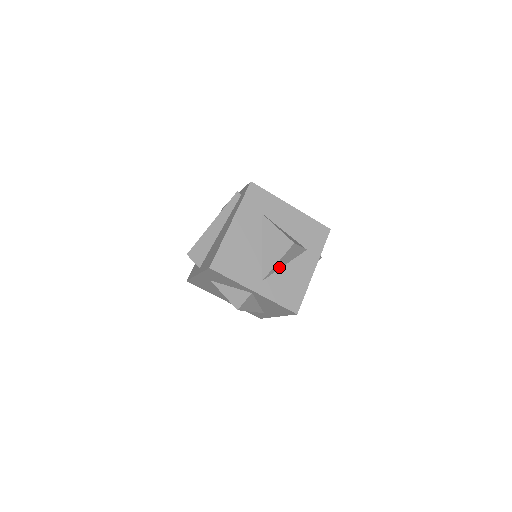
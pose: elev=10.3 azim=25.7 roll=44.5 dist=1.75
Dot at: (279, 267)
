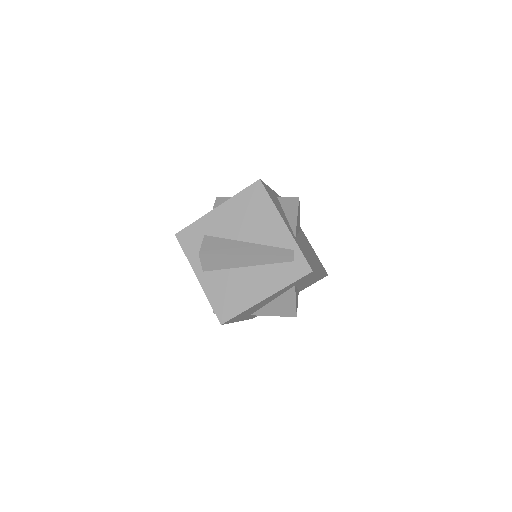
Dot at: occluded
